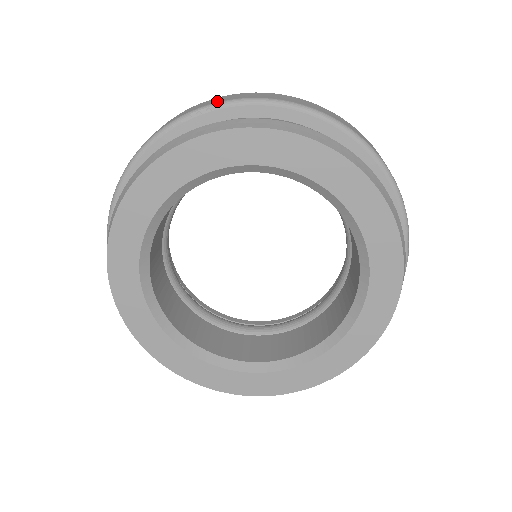
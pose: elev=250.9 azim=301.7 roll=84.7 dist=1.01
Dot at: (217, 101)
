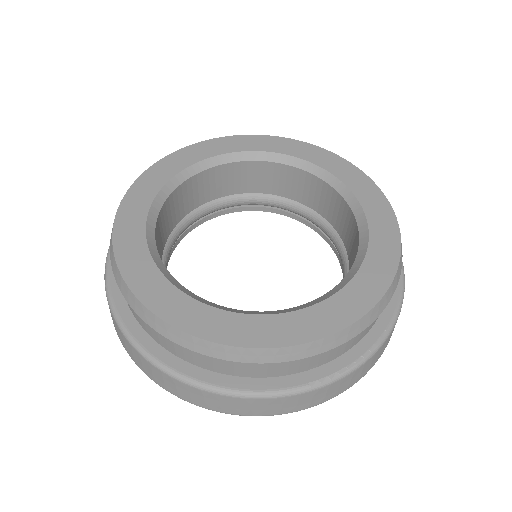
Dot at: occluded
